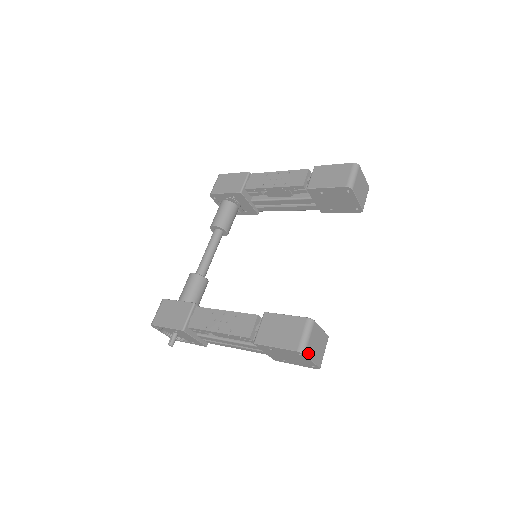
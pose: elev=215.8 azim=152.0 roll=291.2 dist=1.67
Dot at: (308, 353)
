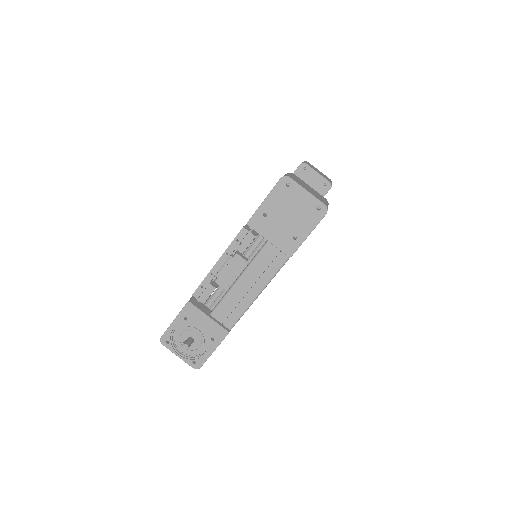
Dot at: (295, 181)
